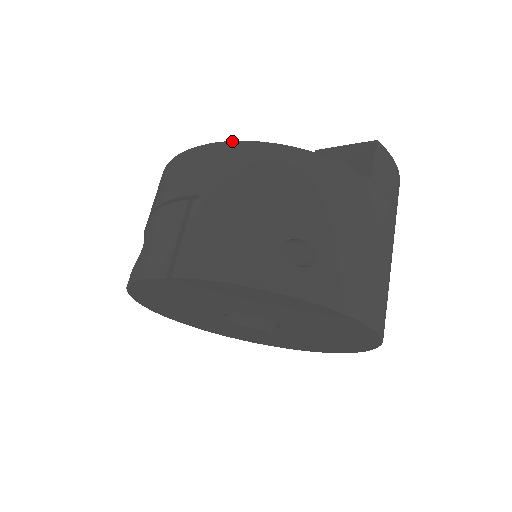
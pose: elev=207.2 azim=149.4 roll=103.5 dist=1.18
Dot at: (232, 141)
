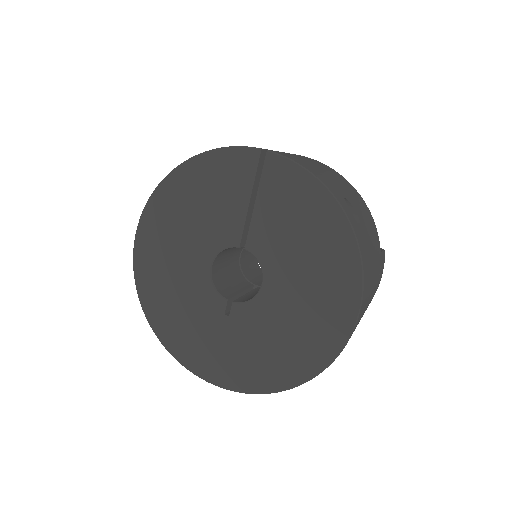
Dot at: (322, 163)
